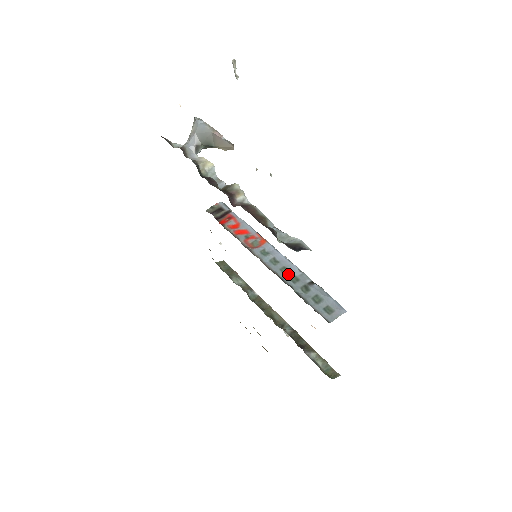
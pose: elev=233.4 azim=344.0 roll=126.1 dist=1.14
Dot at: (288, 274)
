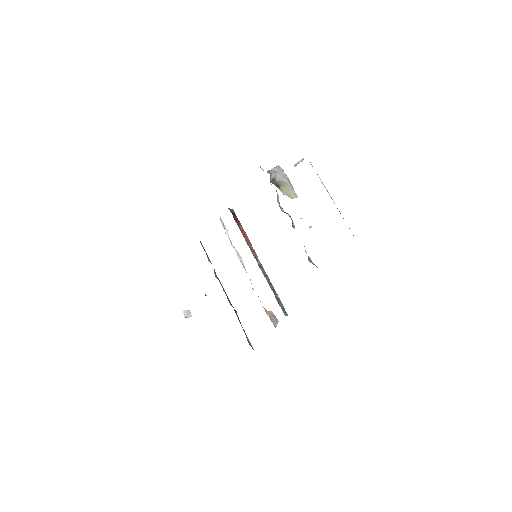
Dot at: (267, 278)
